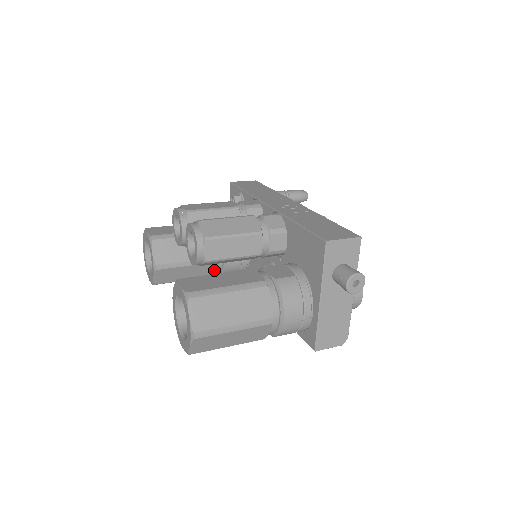
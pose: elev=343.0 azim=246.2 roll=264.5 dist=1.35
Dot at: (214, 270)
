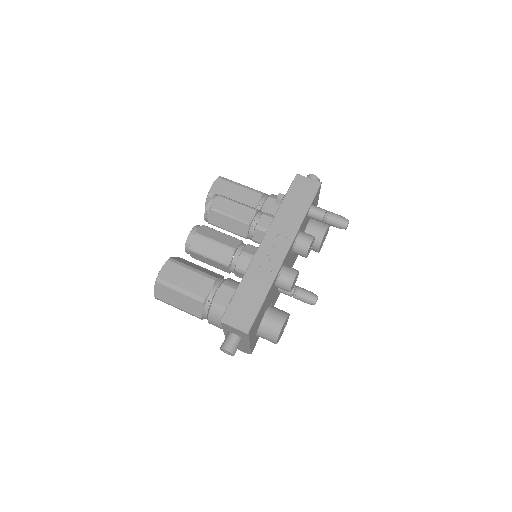
Dot at: occluded
